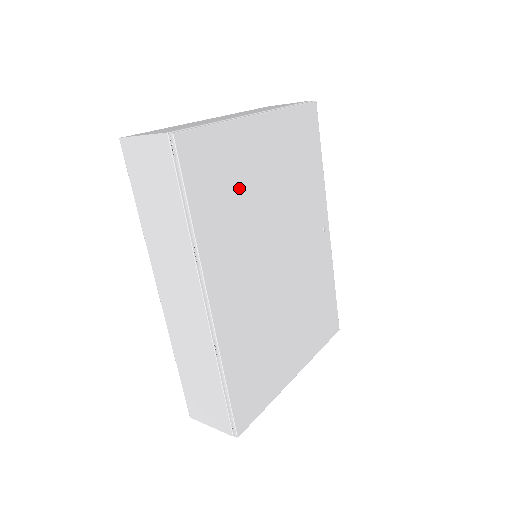
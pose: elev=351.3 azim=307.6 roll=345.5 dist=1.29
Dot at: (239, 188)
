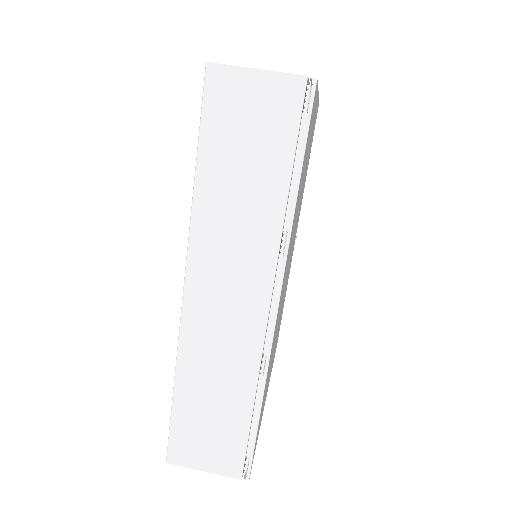
Dot at: occluded
